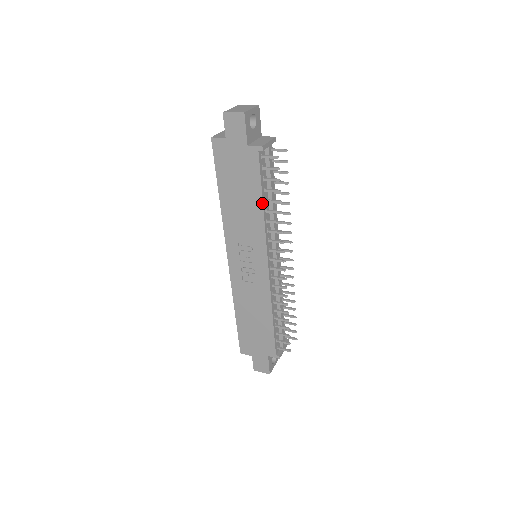
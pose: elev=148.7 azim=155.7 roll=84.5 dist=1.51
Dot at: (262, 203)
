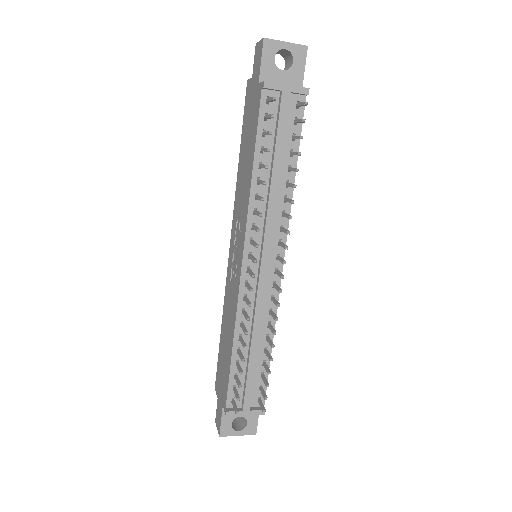
Dot at: (253, 165)
